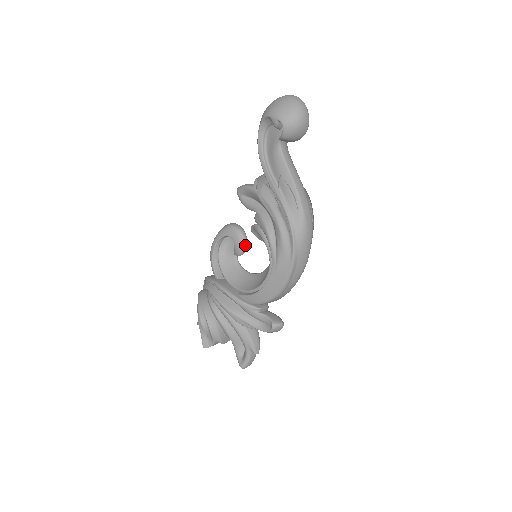
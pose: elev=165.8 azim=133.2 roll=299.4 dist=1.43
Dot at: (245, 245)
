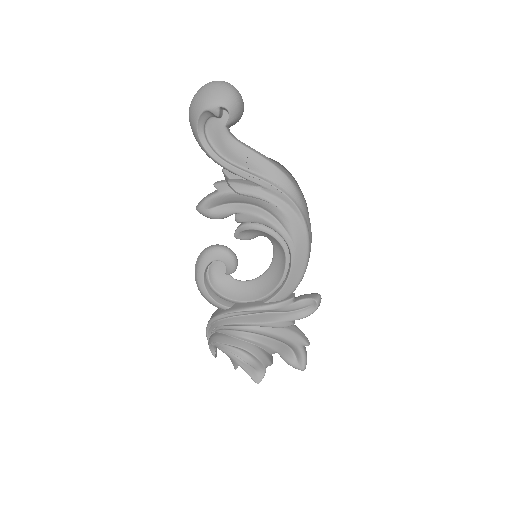
Dot at: (235, 257)
